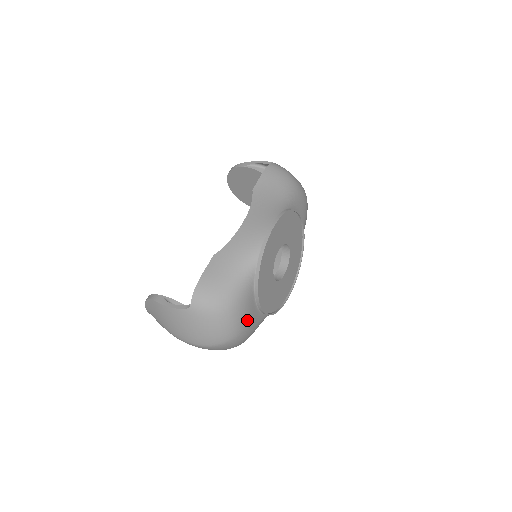
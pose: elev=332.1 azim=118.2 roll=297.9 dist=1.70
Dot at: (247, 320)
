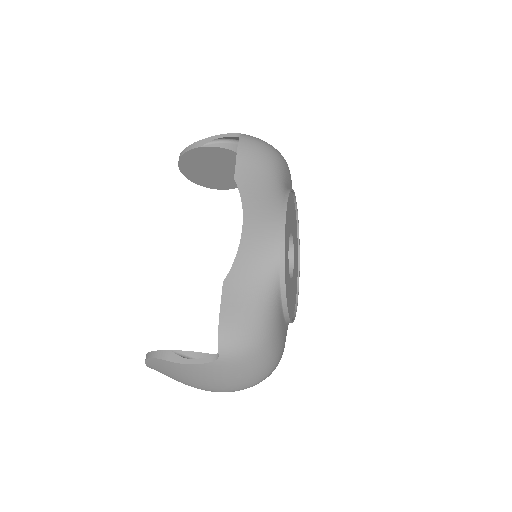
Dot at: (282, 342)
